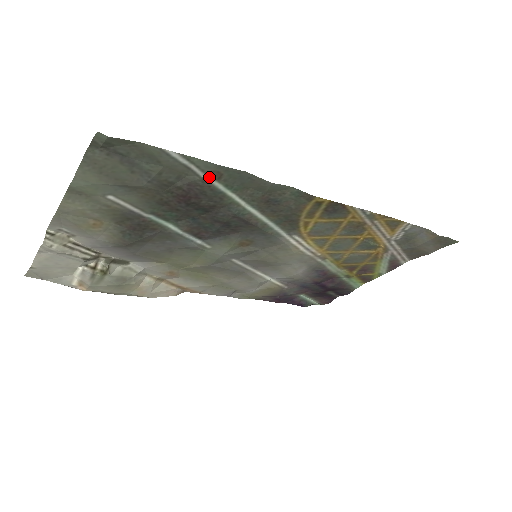
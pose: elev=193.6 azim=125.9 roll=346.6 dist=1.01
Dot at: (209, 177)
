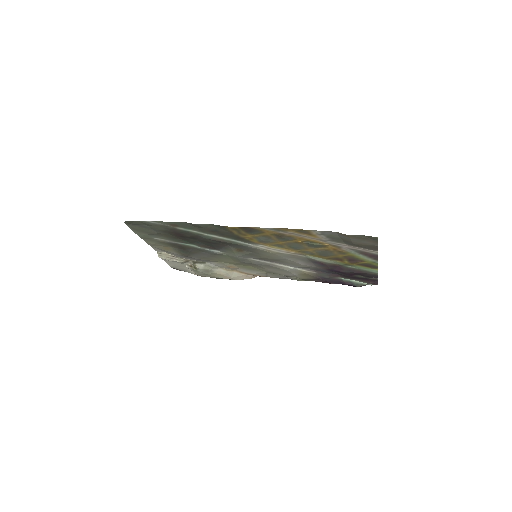
Dot at: (173, 226)
